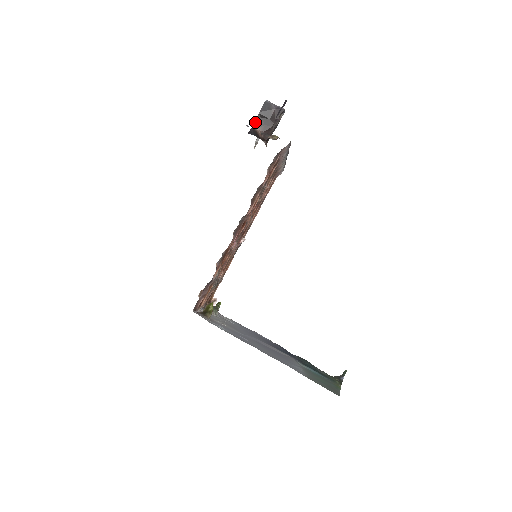
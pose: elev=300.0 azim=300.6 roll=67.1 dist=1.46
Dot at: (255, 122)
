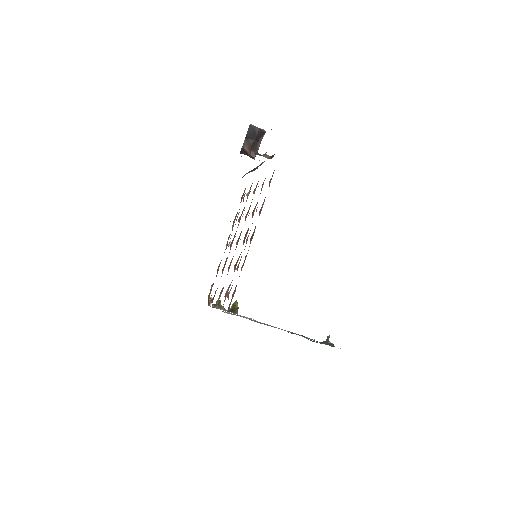
Dot at: (243, 143)
